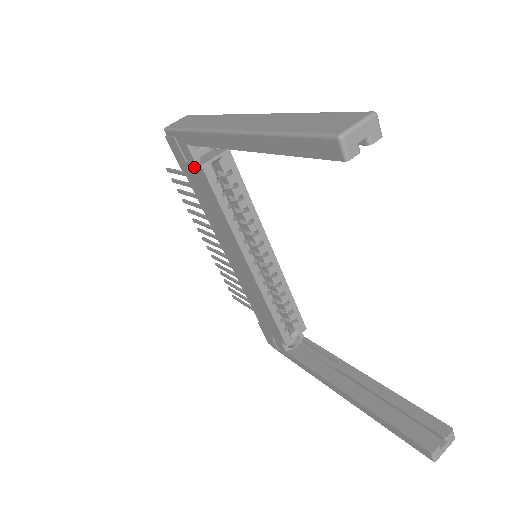
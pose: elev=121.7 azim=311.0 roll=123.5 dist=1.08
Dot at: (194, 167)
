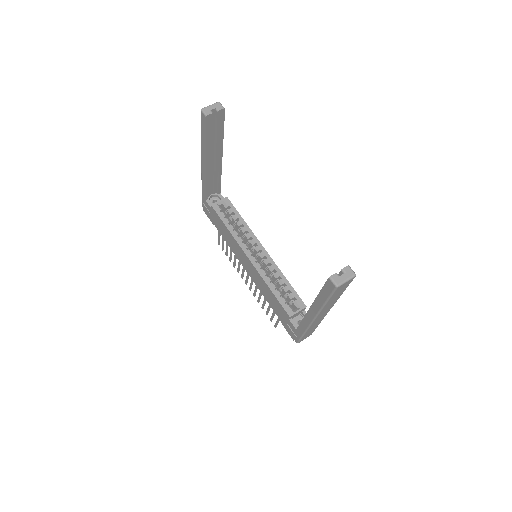
Dot at: (211, 211)
